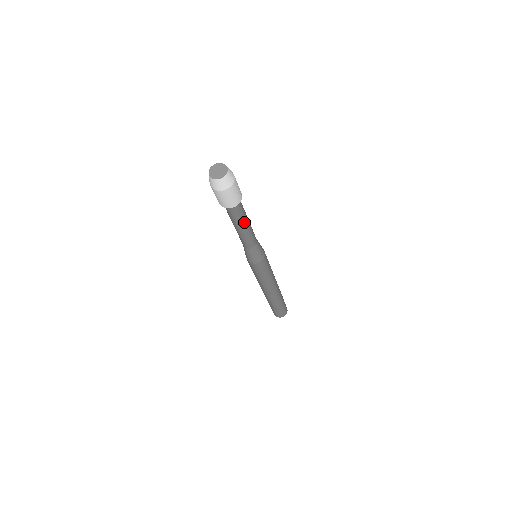
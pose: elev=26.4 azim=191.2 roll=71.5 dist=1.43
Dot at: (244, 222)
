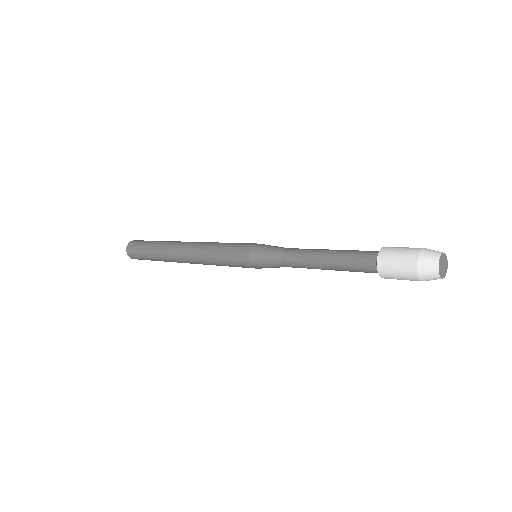
Dot at: occluded
